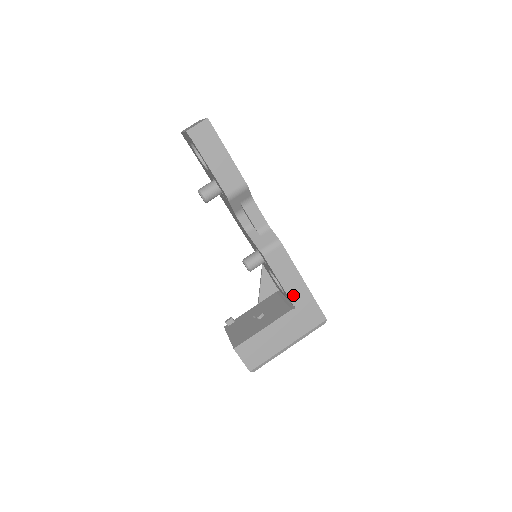
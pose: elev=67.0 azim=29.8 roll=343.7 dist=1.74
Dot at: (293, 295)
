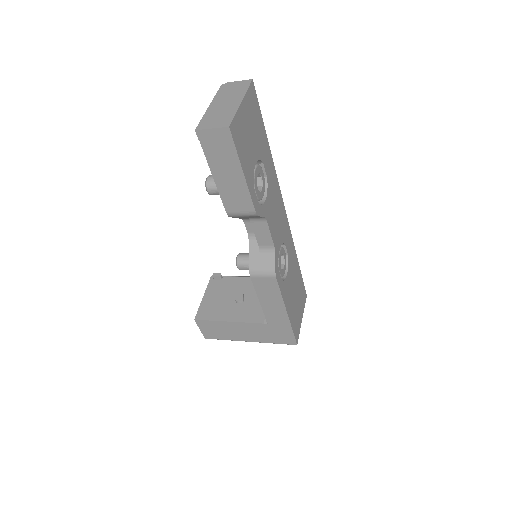
Dot at: (270, 316)
